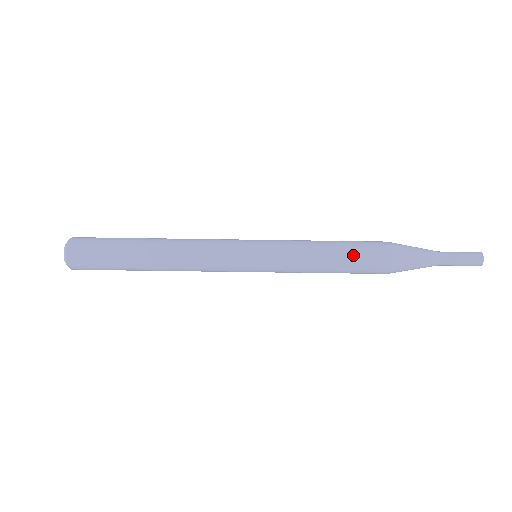
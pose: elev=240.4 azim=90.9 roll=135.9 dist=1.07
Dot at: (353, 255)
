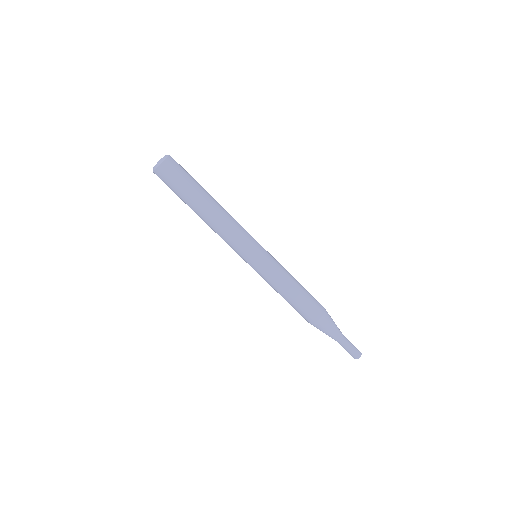
Dot at: (298, 306)
